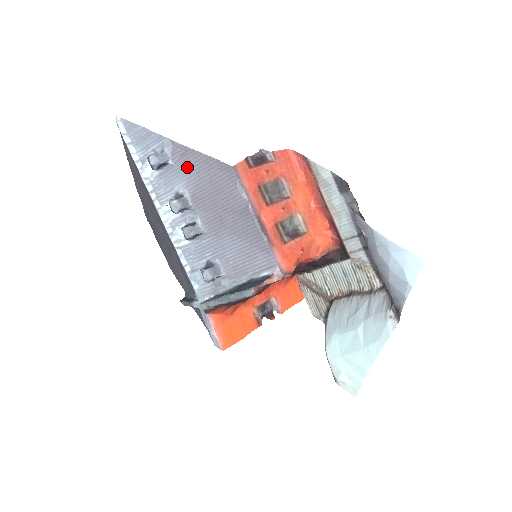
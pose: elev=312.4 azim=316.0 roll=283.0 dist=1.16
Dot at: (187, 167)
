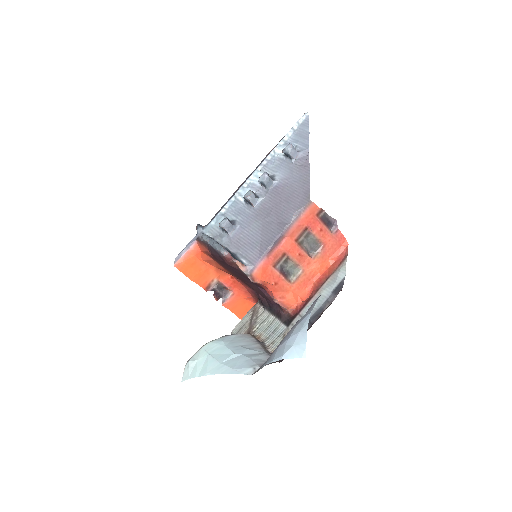
Dot at: (295, 172)
